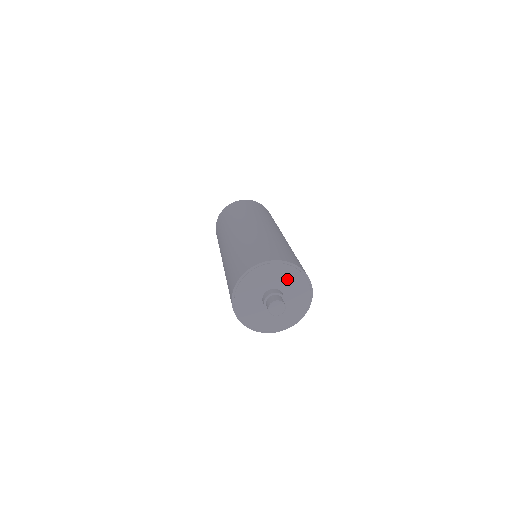
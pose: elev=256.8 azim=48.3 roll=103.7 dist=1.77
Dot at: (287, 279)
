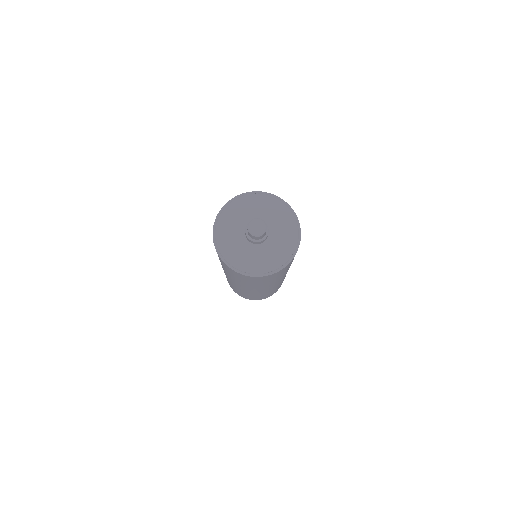
Dot at: (281, 224)
